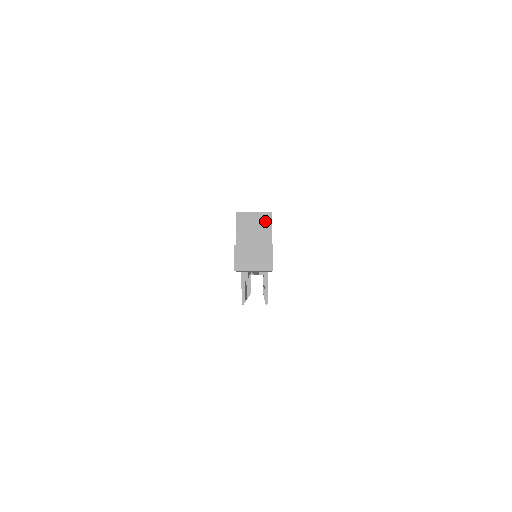
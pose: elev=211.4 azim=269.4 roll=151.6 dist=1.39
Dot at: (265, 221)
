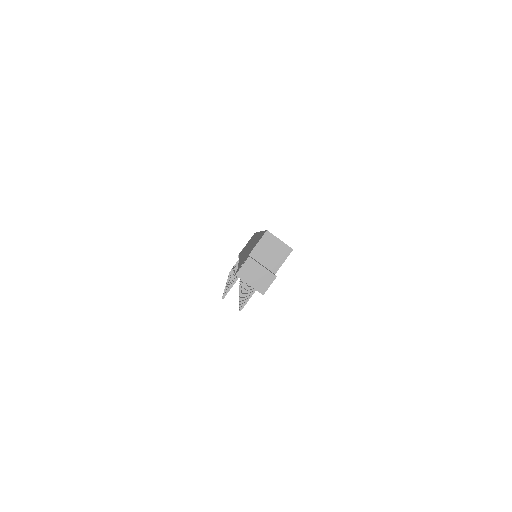
Dot at: (283, 252)
